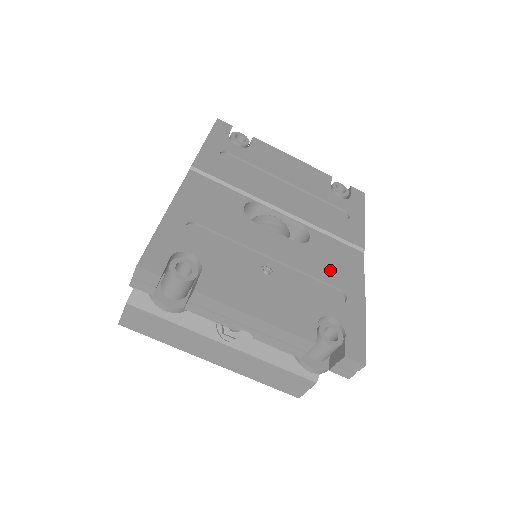
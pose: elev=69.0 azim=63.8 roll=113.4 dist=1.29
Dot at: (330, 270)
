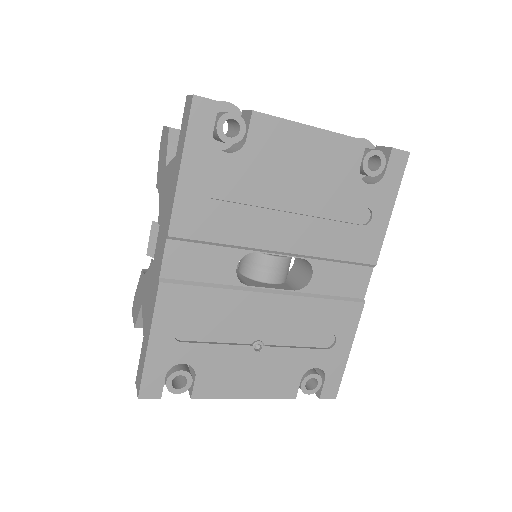
Dot at: (326, 315)
